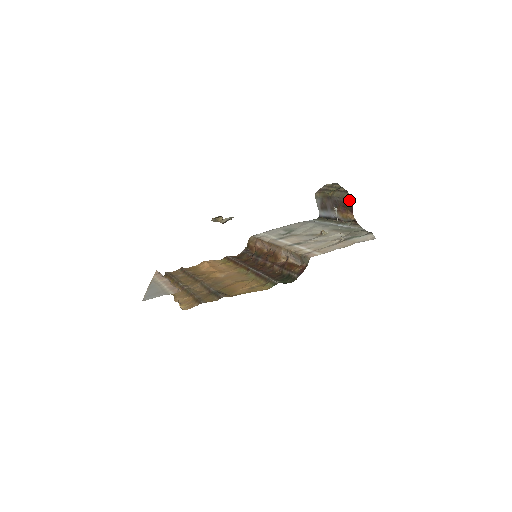
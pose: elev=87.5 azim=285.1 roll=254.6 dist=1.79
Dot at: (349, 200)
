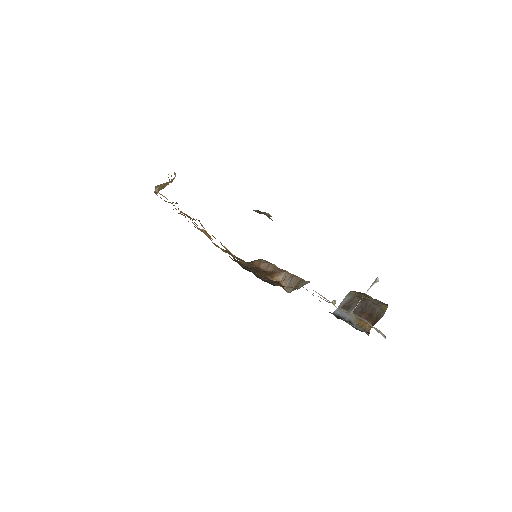
Dot at: (383, 310)
